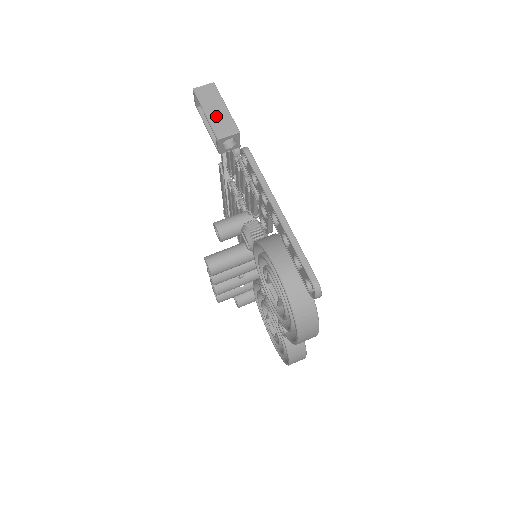
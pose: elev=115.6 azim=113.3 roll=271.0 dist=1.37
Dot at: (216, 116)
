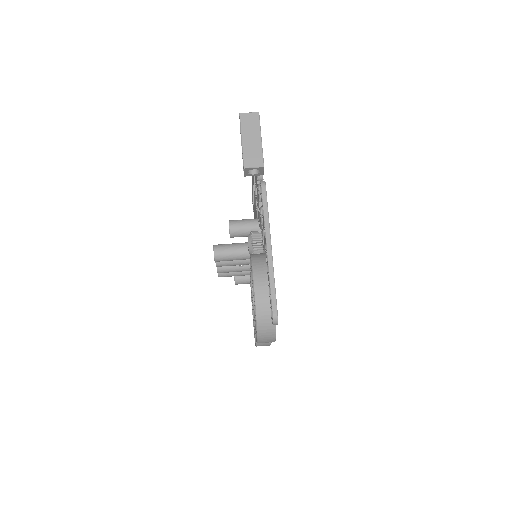
Dot at: (250, 146)
